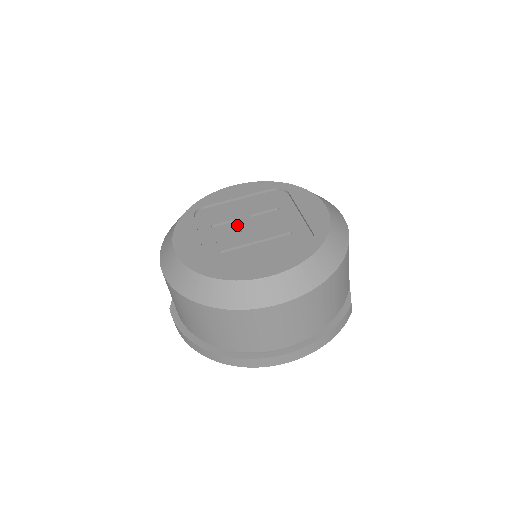
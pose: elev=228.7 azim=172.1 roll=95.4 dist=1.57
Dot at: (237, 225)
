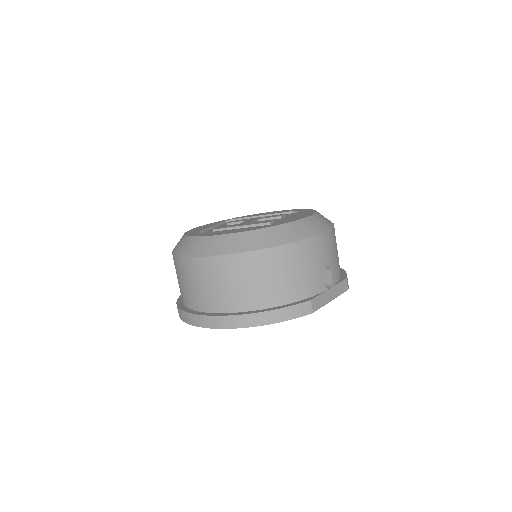
Dot at: occluded
